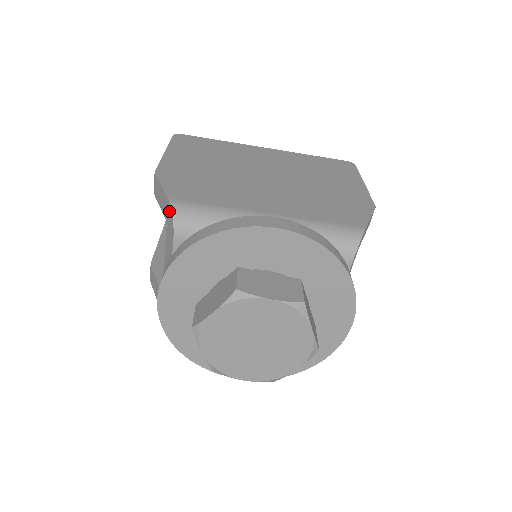
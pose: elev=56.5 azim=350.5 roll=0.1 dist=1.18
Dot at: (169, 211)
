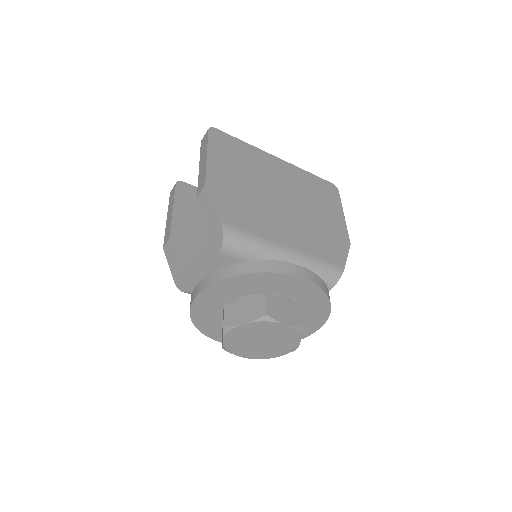
Dot at: (219, 232)
